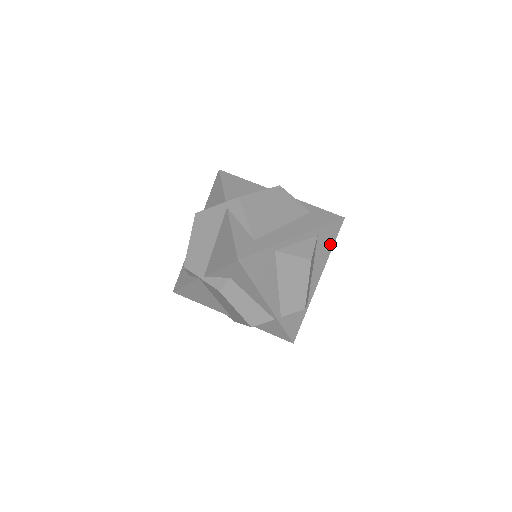
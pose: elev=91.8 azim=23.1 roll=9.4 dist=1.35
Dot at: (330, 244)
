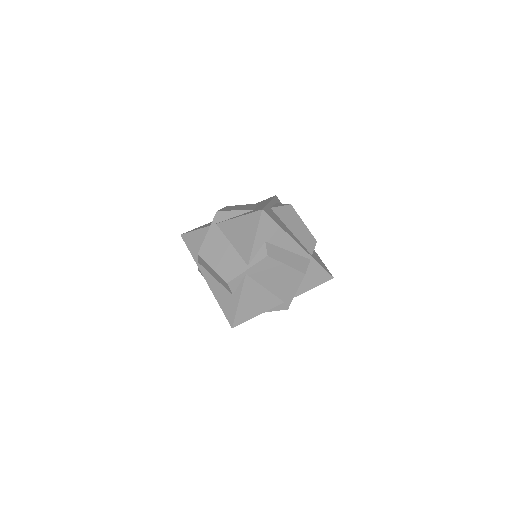
Dot at: occluded
